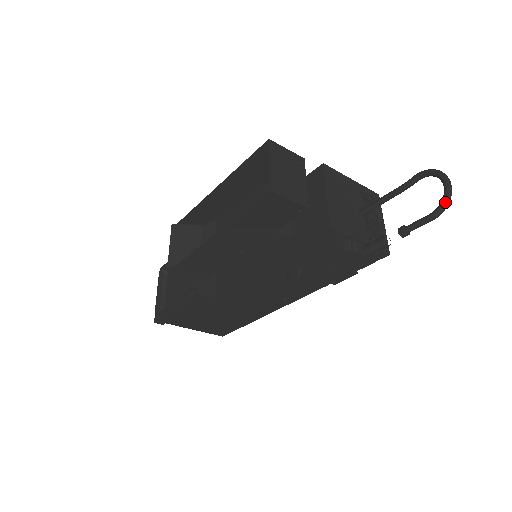
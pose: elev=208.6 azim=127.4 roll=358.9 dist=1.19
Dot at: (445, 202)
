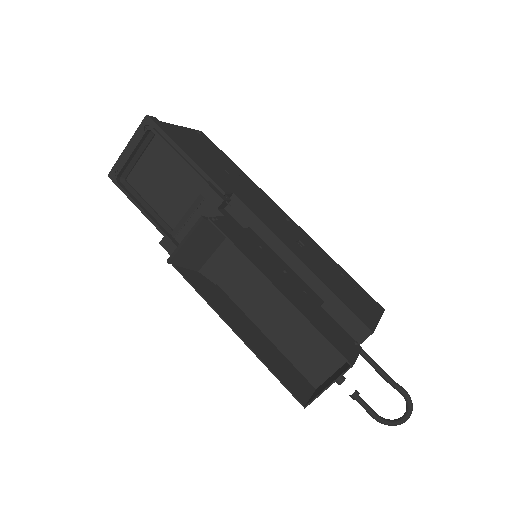
Dot at: (388, 425)
